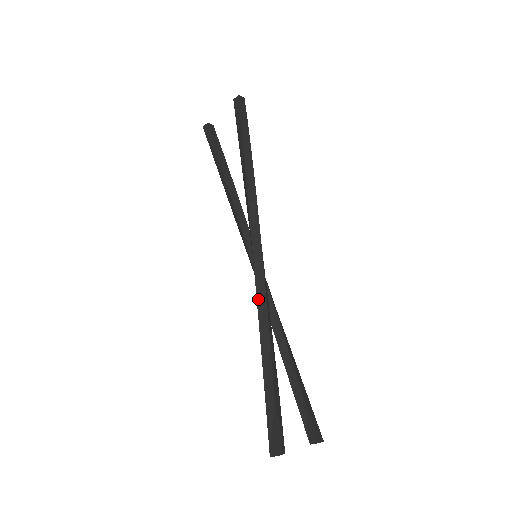
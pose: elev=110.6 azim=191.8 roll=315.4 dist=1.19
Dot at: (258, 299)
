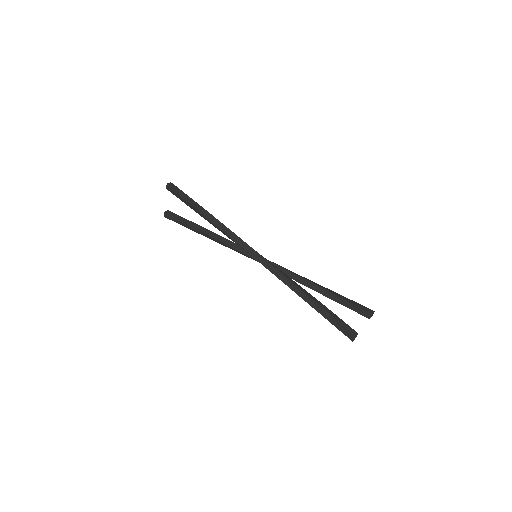
Dot at: (277, 276)
